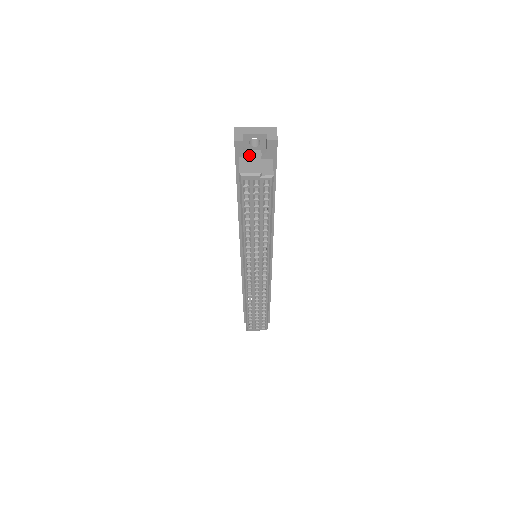
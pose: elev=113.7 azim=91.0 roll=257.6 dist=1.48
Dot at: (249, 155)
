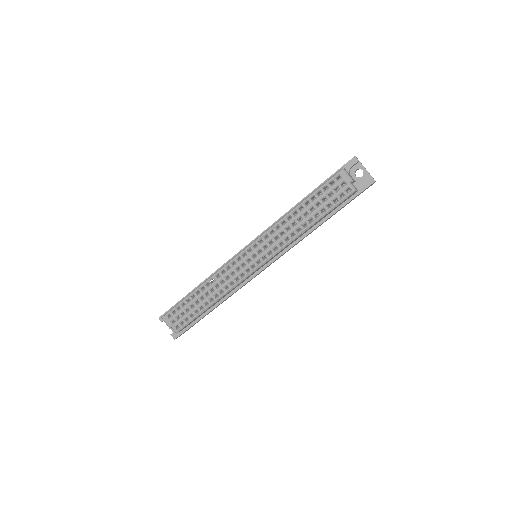
Dot at: (350, 174)
